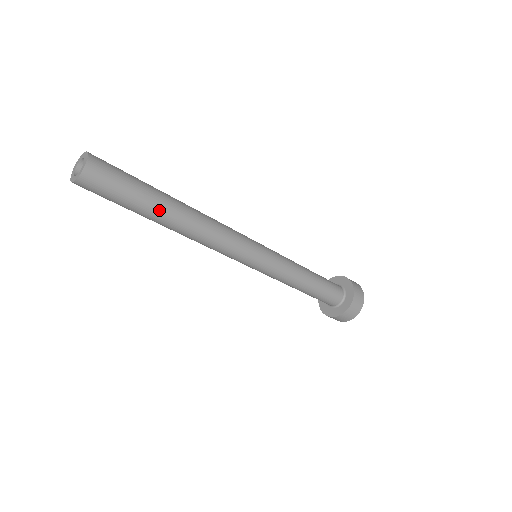
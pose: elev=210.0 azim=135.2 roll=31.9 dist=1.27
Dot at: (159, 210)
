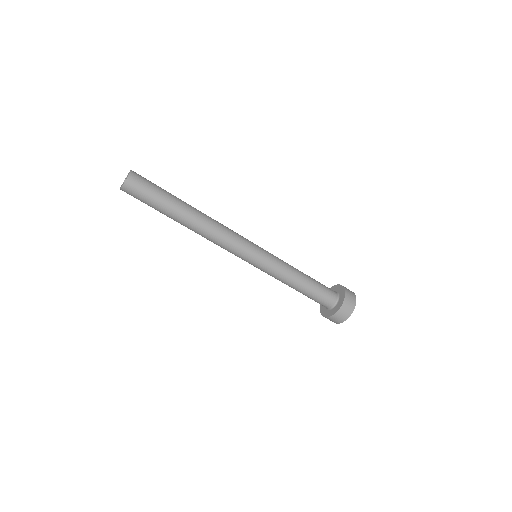
Dot at: (179, 207)
